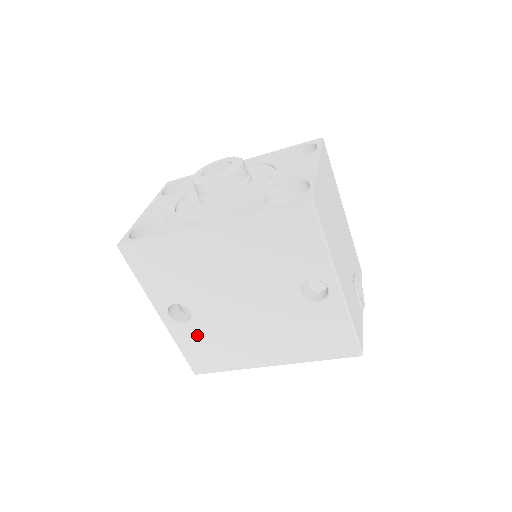
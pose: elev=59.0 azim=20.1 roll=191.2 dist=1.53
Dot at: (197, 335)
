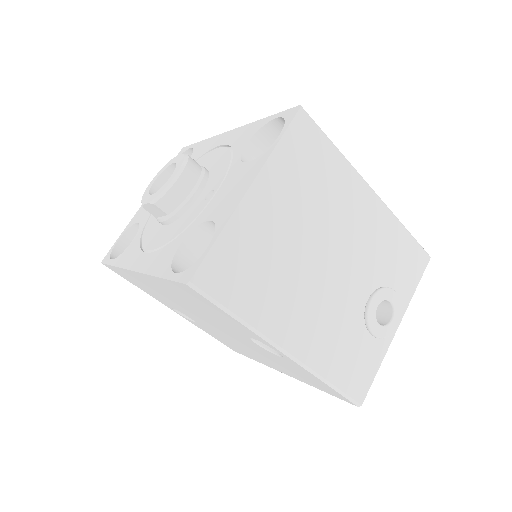
Dot at: (210, 332)
